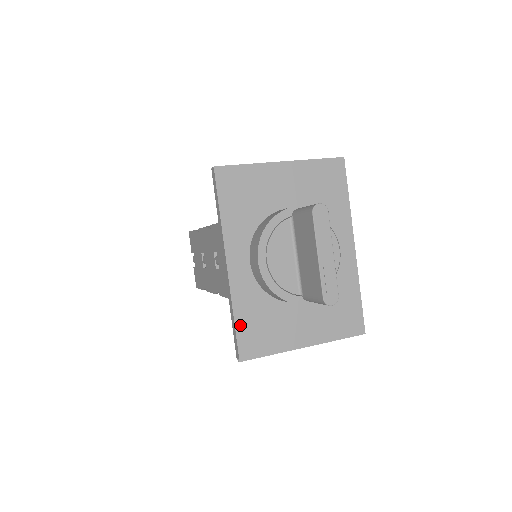
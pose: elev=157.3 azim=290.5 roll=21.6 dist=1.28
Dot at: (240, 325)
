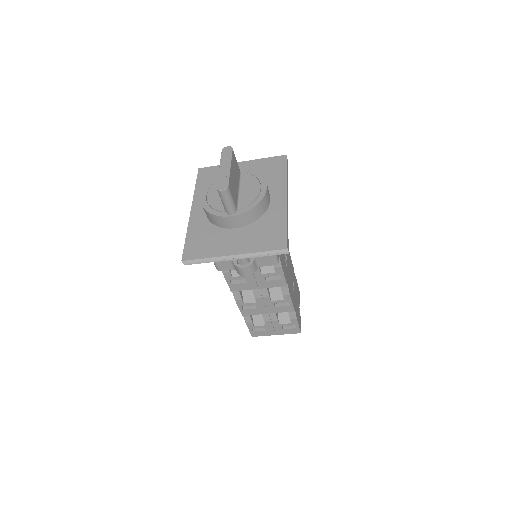
Dot at: (189, 241)
